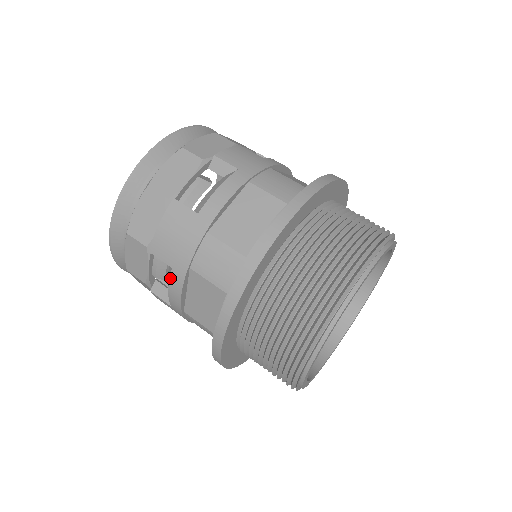
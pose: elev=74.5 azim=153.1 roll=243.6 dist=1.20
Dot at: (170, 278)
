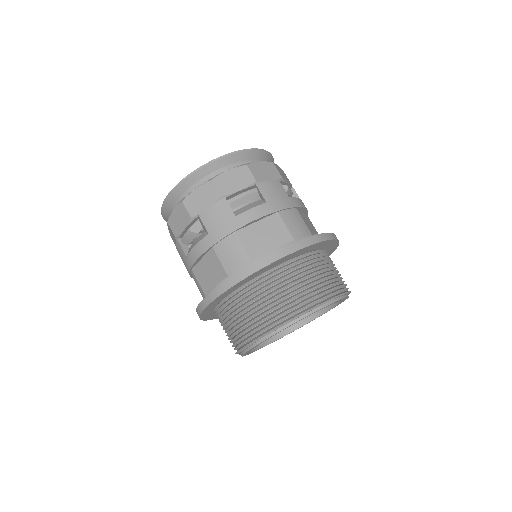
Dot at: occluded
